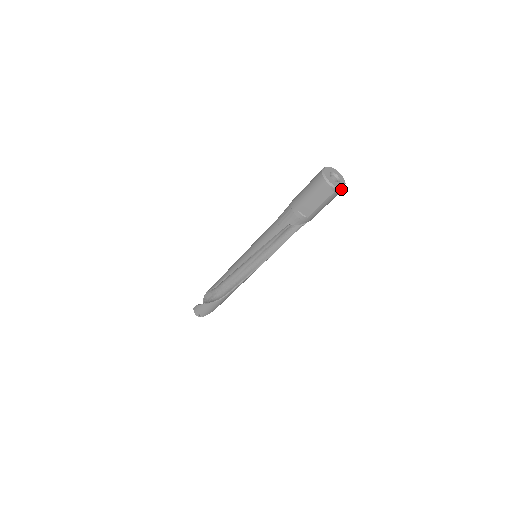
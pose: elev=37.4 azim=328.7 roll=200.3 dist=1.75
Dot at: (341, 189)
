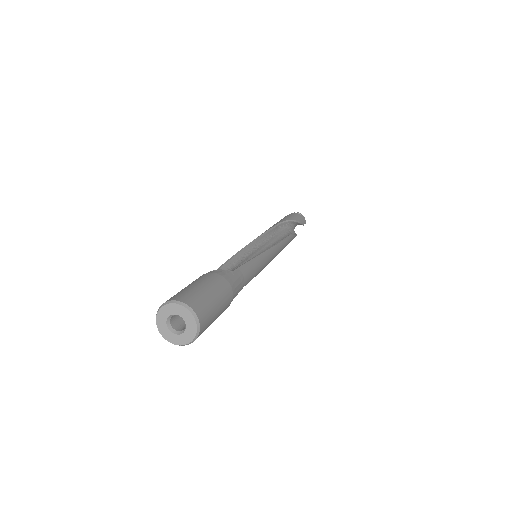
Dot at: (188, 343)
